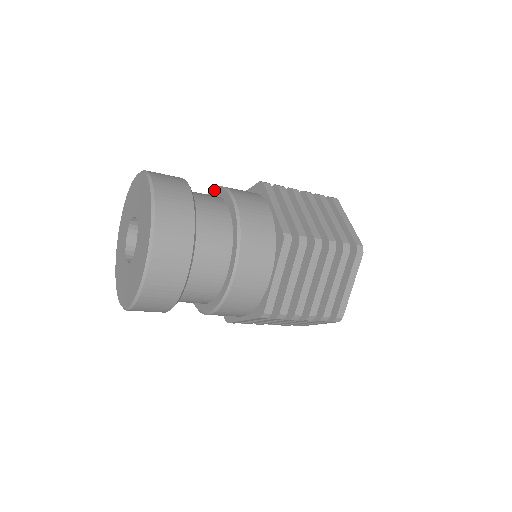
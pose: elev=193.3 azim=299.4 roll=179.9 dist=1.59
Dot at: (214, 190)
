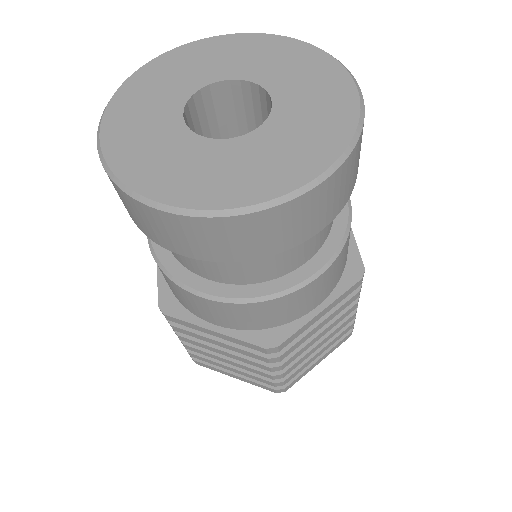
Dot at: occluded
